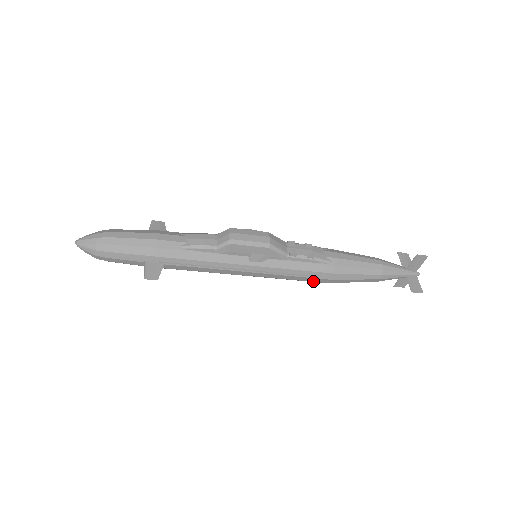
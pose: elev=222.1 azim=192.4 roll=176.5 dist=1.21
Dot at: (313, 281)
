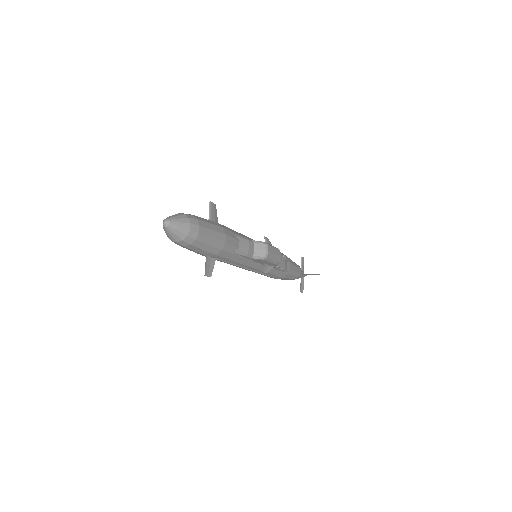
Dot at: (267, 276)
